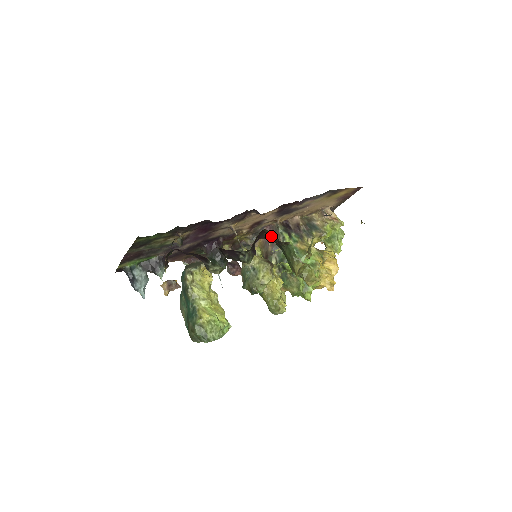
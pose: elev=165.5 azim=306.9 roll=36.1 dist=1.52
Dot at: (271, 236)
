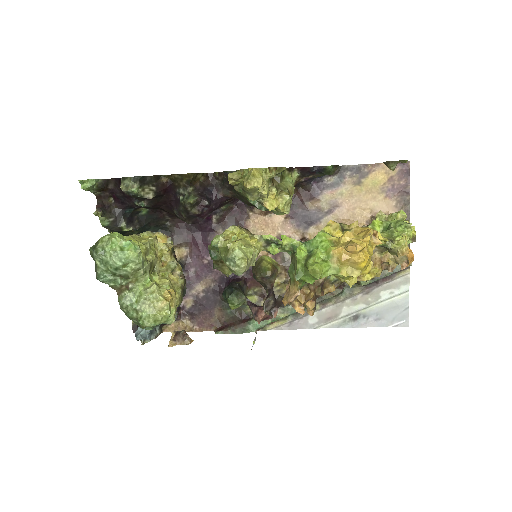
Dot at: (222, 178)
